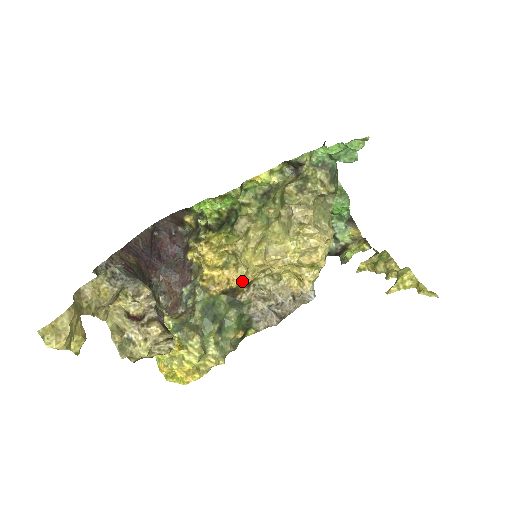
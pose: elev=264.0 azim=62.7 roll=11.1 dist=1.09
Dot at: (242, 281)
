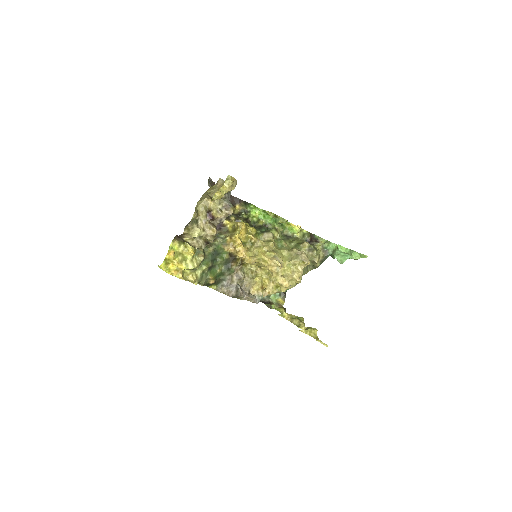
Dot at: (245, 258)
